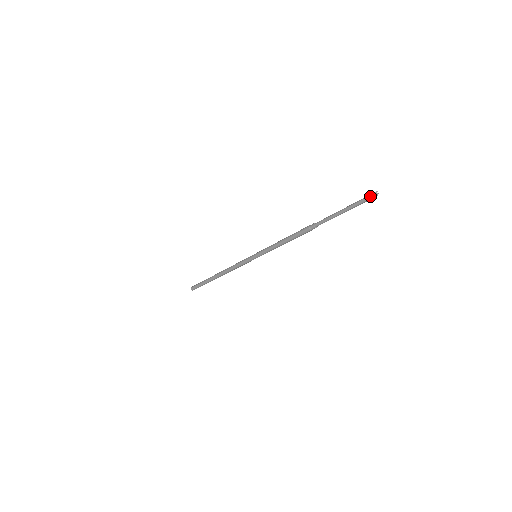
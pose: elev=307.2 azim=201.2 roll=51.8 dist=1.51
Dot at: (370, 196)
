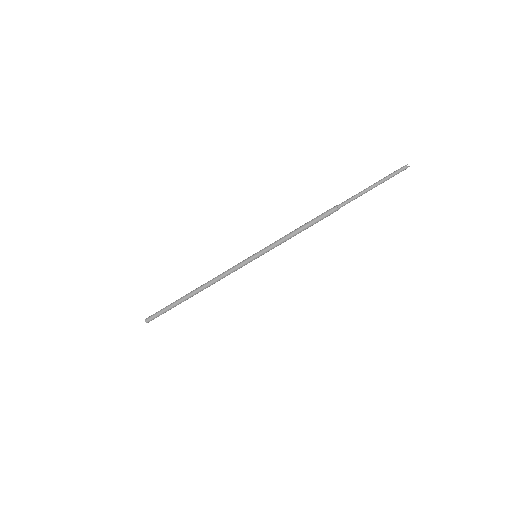
Dot at: (401, 168)
